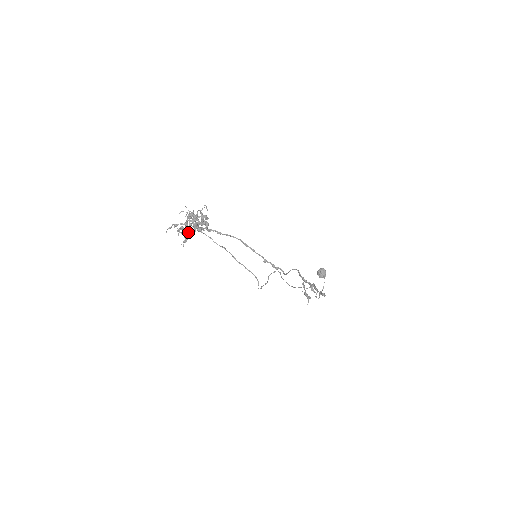
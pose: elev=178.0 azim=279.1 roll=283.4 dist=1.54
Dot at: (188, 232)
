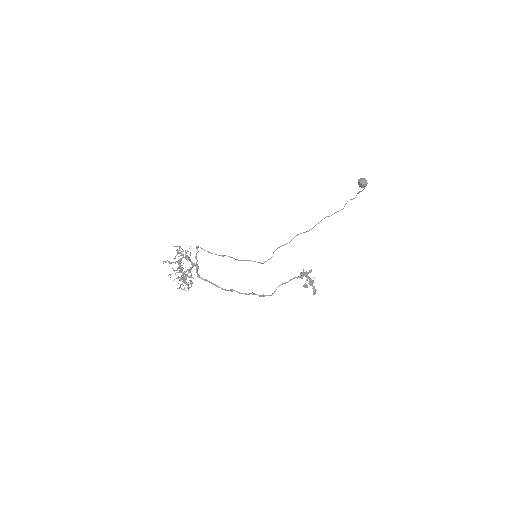
Dot at: occluded
